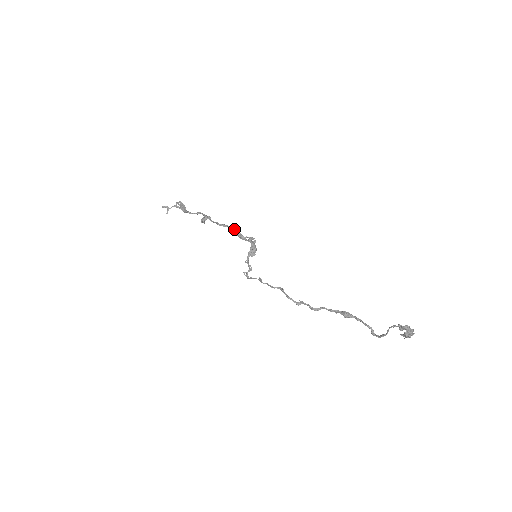
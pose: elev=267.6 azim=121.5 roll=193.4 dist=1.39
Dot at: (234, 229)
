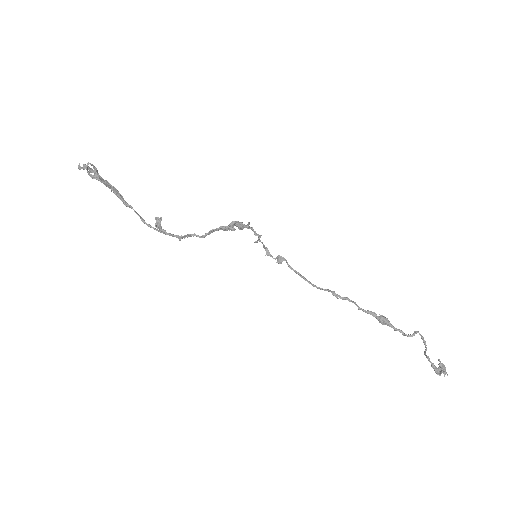
Dot at: (203, 237)
